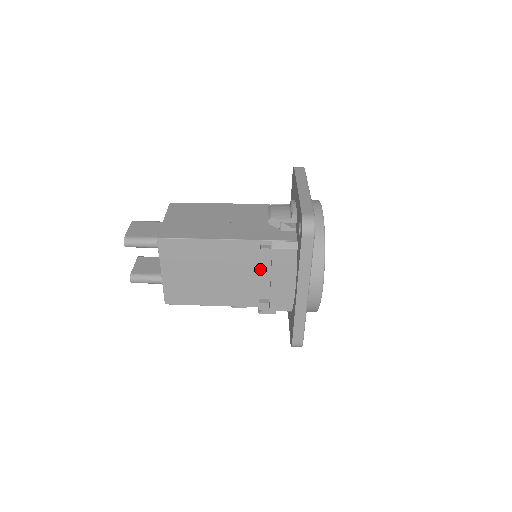
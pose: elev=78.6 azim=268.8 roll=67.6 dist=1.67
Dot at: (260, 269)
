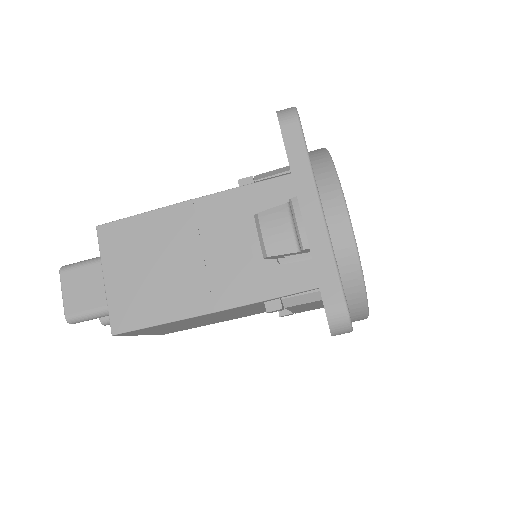
Dot at: occluded
